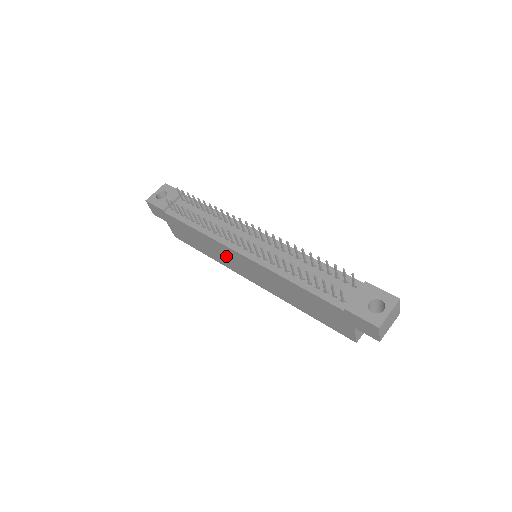
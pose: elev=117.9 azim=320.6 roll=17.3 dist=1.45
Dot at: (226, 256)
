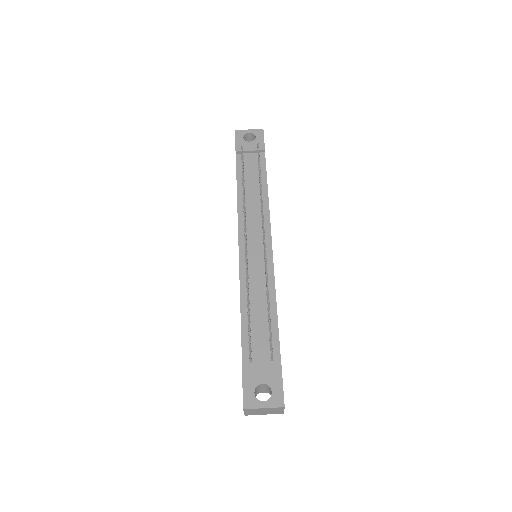
Dot at: occluded
